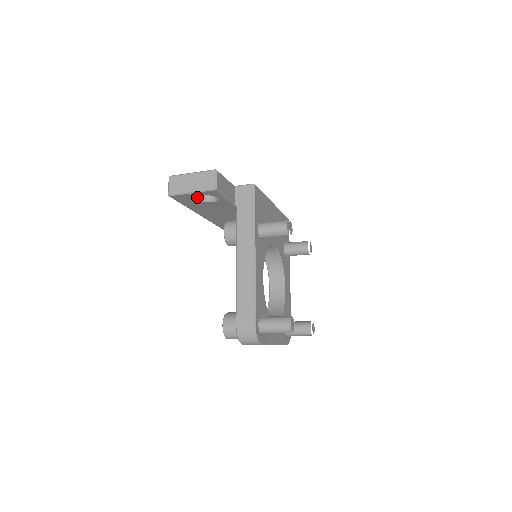
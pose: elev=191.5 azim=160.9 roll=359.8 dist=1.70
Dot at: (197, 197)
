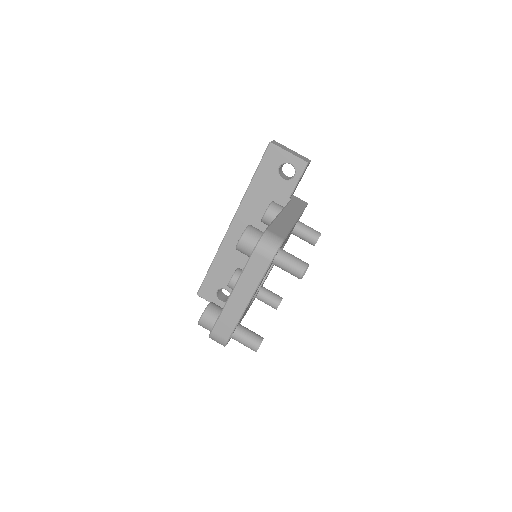
Dot at: (283, 162)
